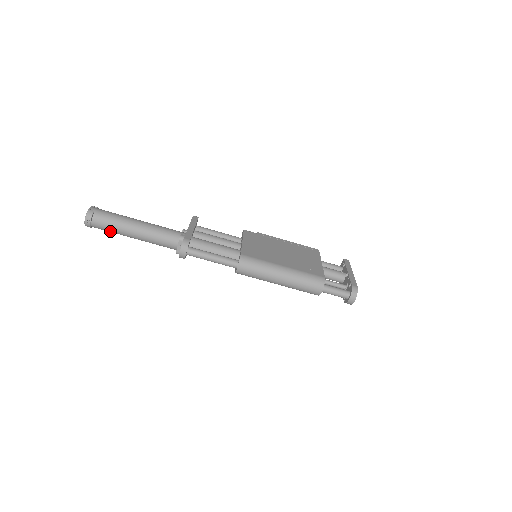
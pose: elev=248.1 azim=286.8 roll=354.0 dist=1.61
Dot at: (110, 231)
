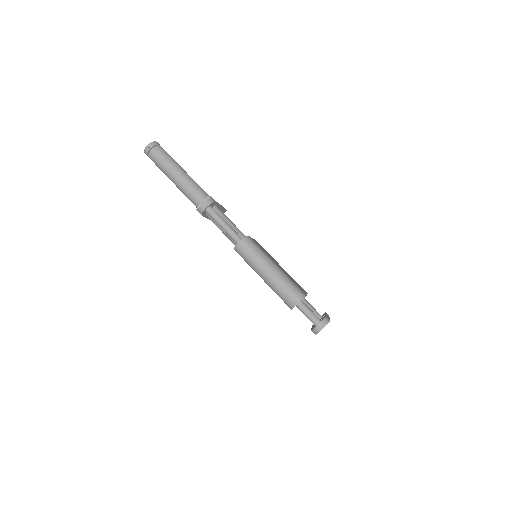
Dot at: (159, 165)
